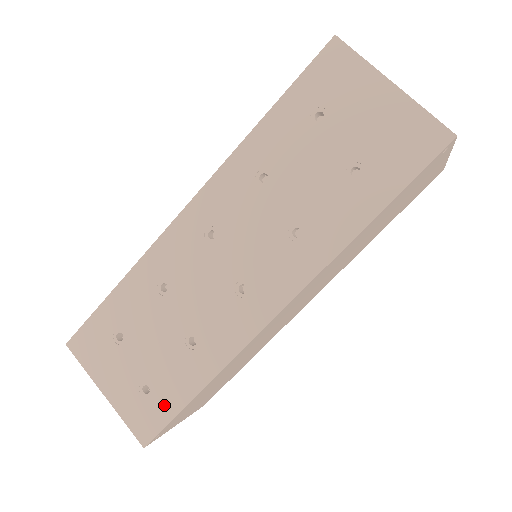
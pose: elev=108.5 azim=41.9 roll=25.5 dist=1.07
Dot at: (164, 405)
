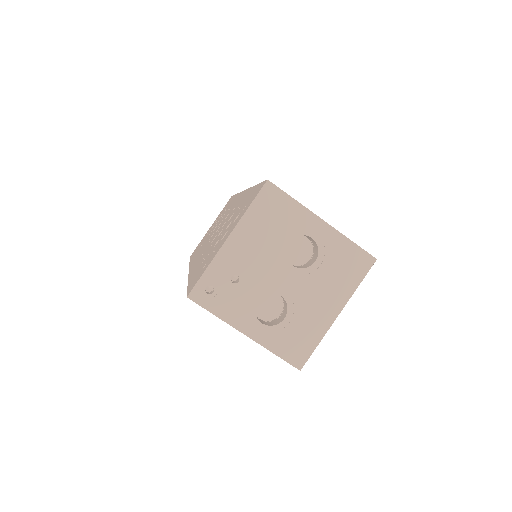
Dot at: occluded
